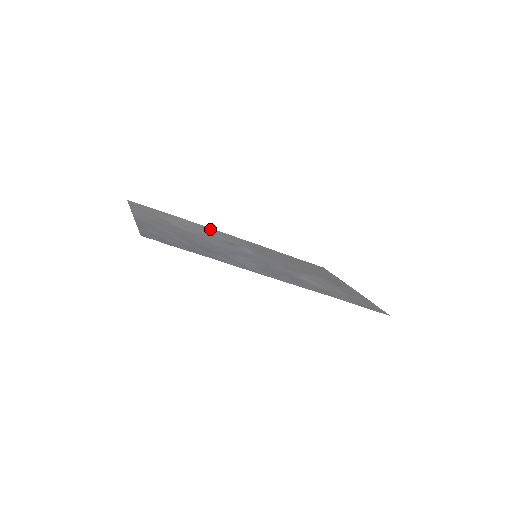
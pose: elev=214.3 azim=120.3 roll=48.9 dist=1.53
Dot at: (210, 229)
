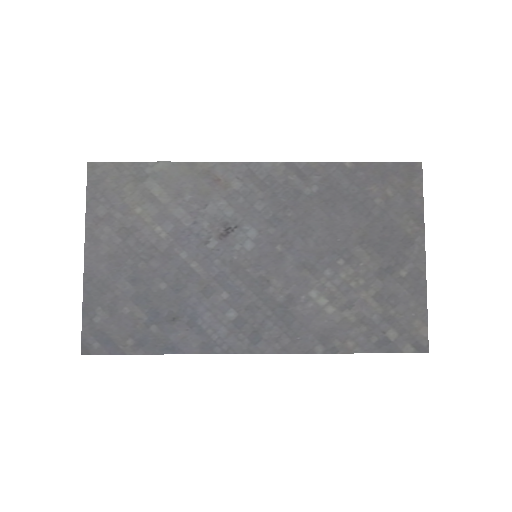
Dot at: (210, 171)
